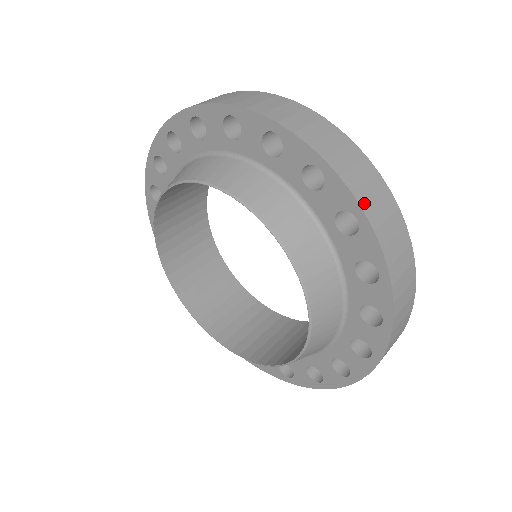
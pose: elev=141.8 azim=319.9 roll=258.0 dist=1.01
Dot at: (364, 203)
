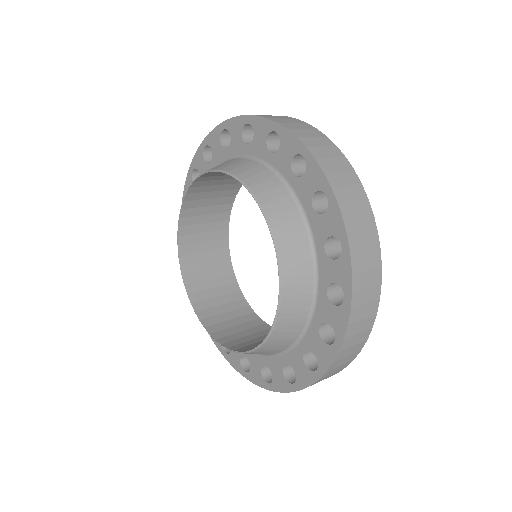
Dot at: (307, 144)
